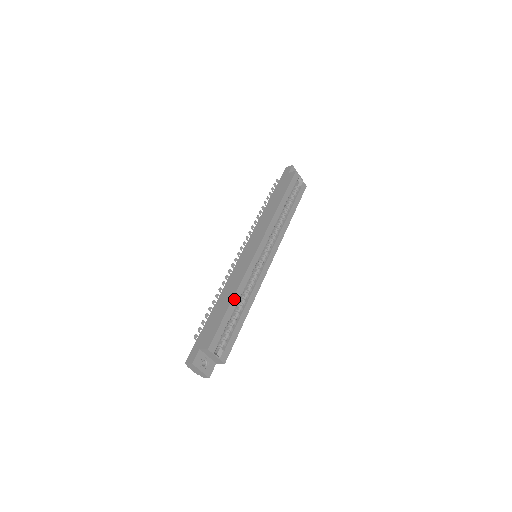
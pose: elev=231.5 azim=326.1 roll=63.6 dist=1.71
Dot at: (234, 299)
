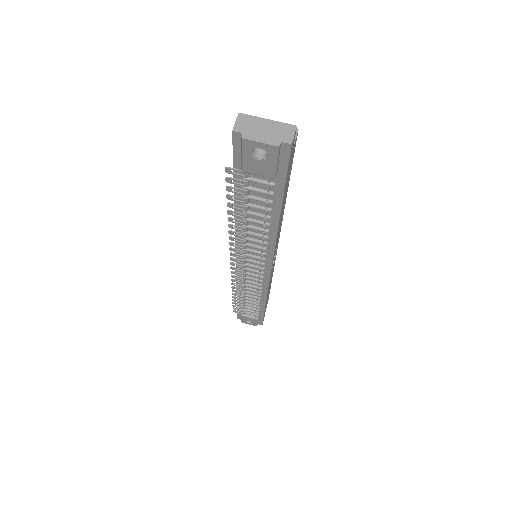
Dot at: occluded
